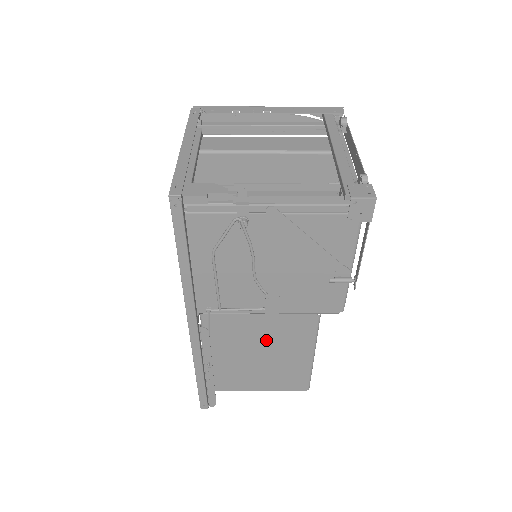
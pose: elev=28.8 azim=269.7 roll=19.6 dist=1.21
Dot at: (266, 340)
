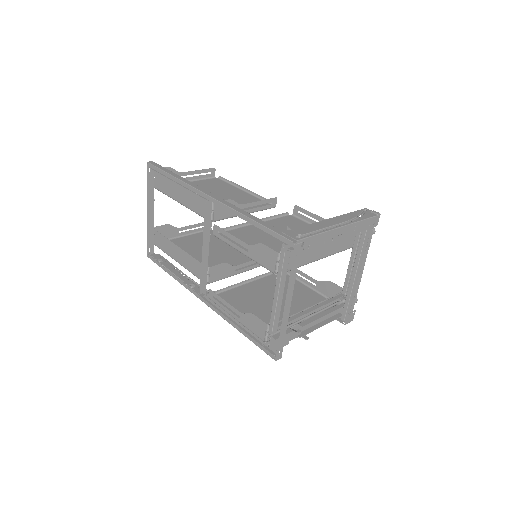
Dot at: (225, 260)
